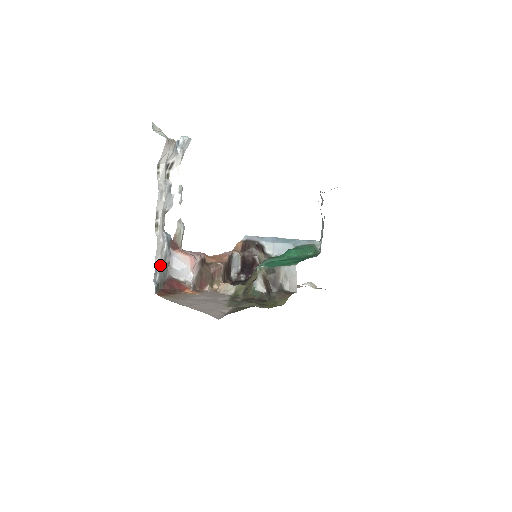
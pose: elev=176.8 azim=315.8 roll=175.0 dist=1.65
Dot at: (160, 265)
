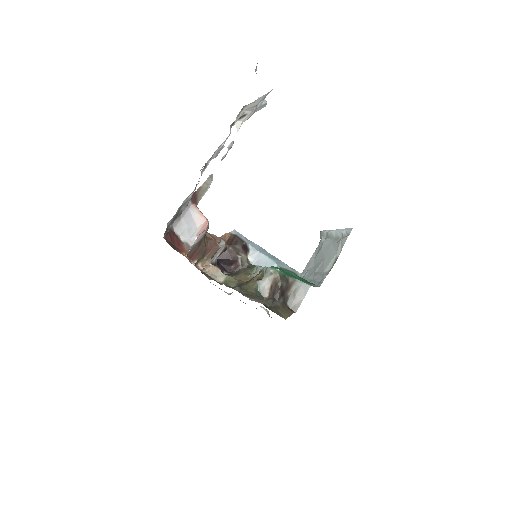
Dot at: (177, 210)
